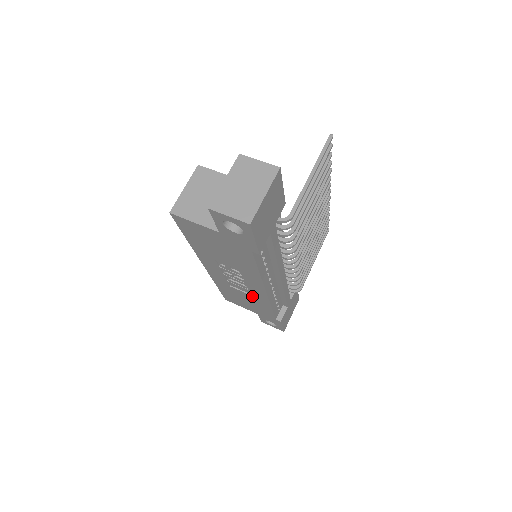
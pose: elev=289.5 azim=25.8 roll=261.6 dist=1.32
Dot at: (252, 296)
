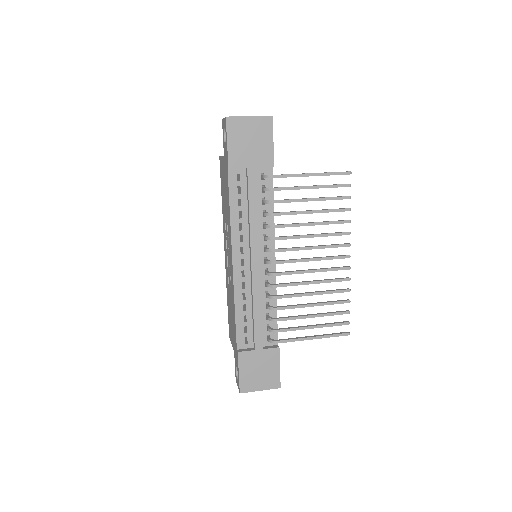
Dot at: occluded
